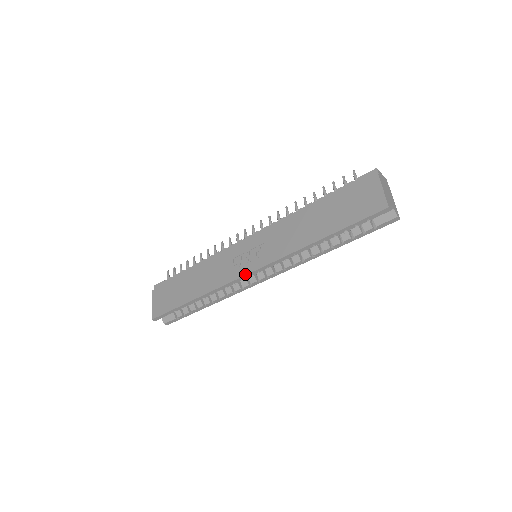
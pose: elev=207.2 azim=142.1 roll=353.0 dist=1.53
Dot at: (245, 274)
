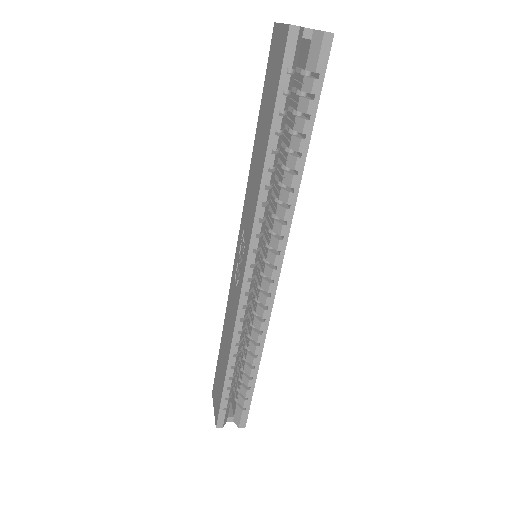
Dot at: (242, 281)
